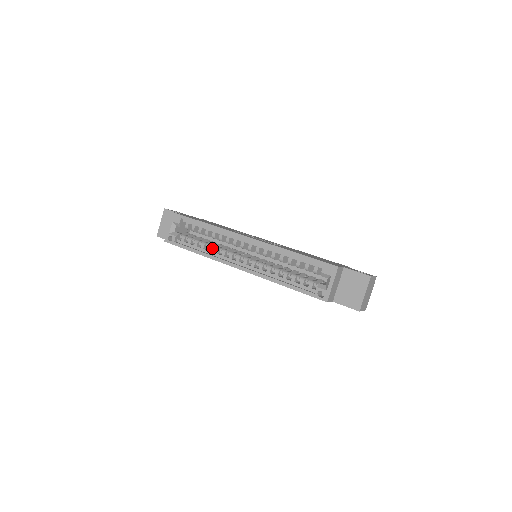
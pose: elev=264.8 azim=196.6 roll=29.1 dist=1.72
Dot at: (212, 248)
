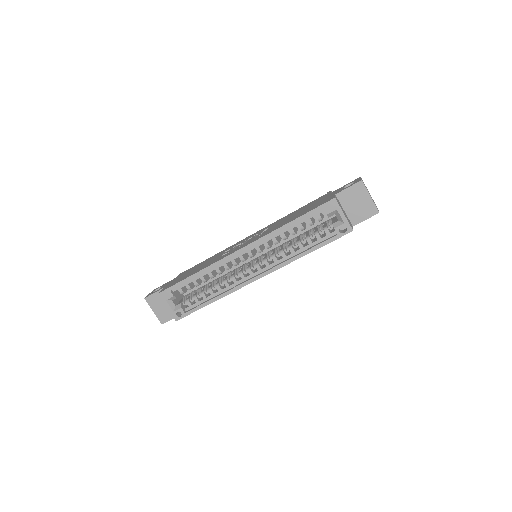
Dot at: (220, 286)
